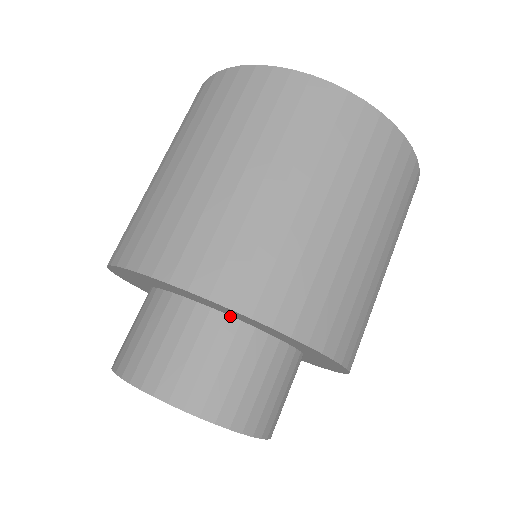
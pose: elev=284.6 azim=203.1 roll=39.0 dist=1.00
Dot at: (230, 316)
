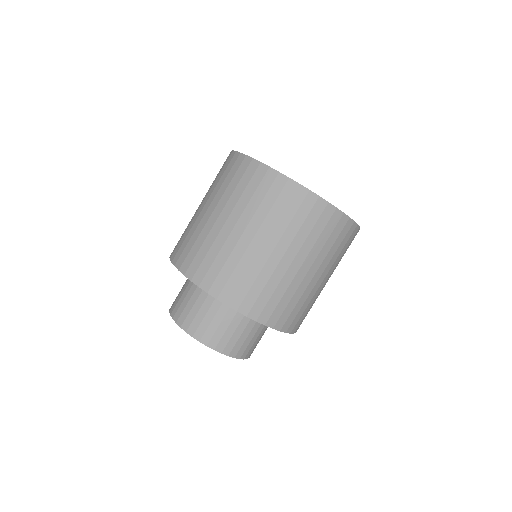
Dot at: occluded
